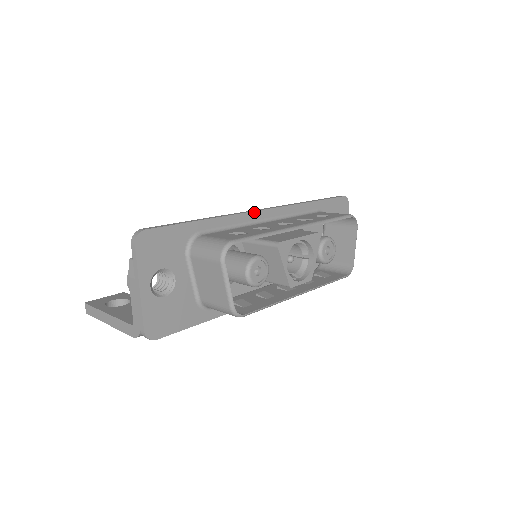
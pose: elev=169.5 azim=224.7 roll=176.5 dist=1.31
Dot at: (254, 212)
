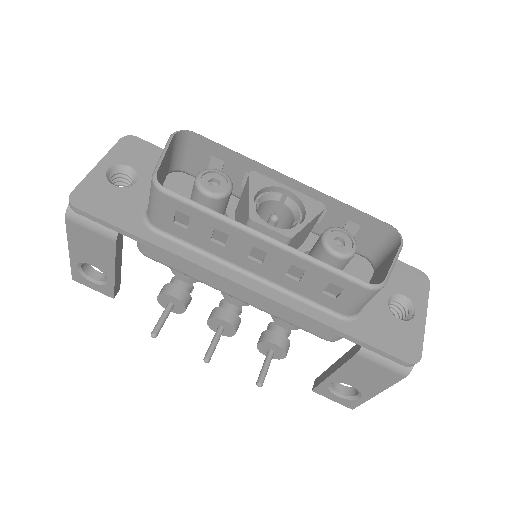
Dot at: occluded
